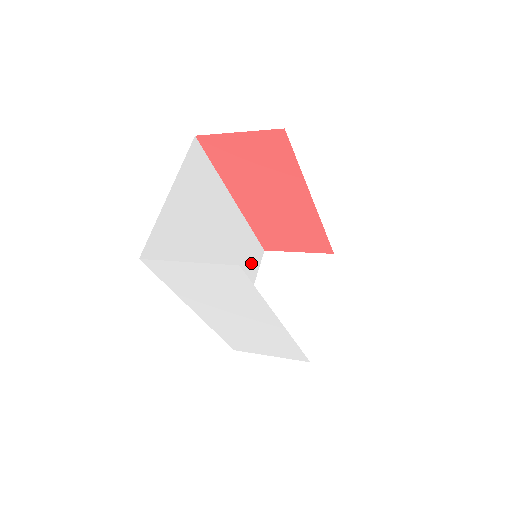
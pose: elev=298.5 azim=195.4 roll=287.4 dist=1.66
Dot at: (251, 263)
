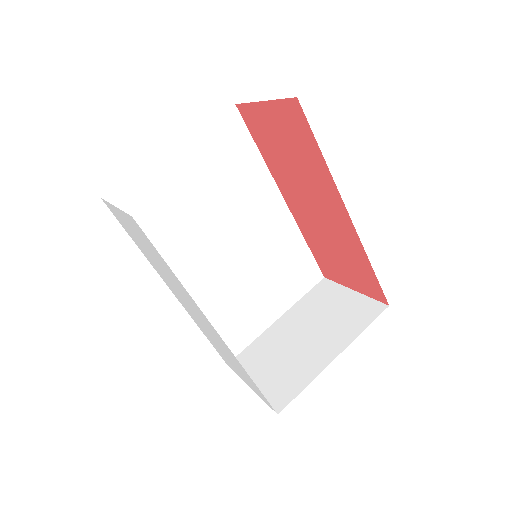
Dot at: (293, 281)
